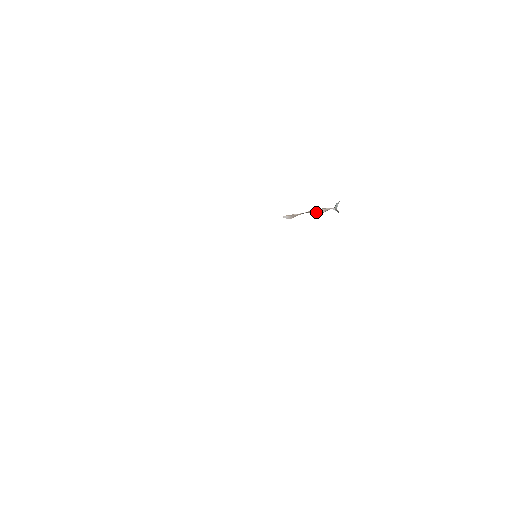
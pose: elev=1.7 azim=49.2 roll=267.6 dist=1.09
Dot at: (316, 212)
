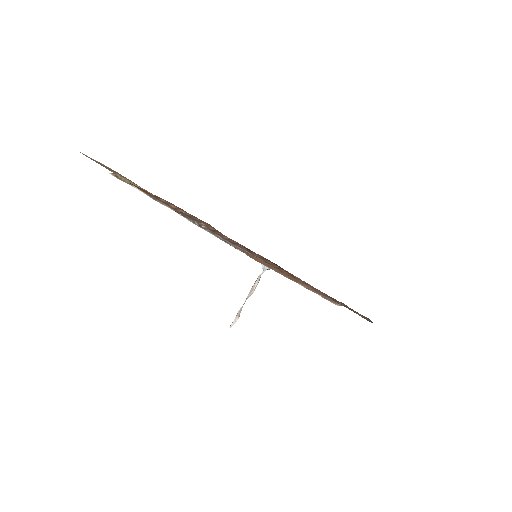
Dot at: (253, 288)
